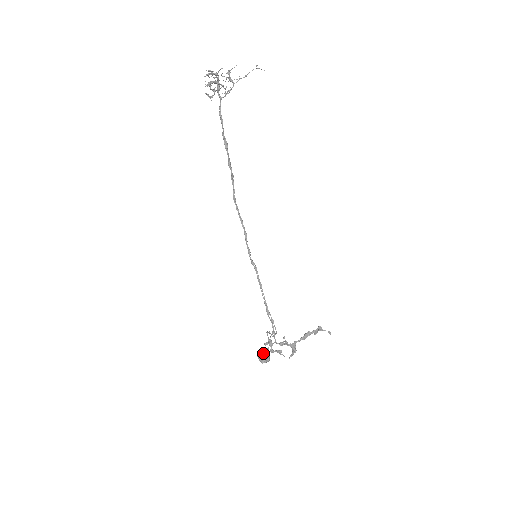
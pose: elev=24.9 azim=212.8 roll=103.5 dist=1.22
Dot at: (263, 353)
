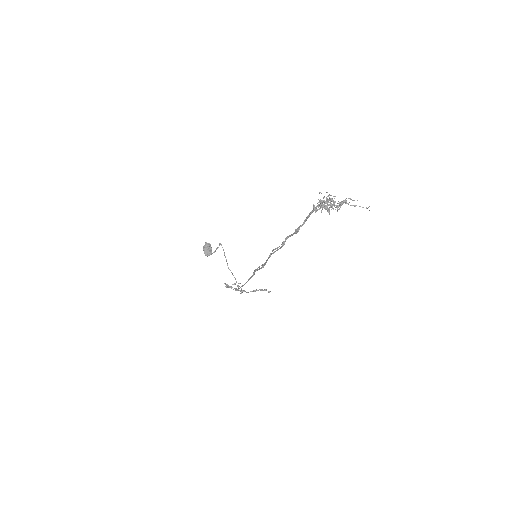
Dot at: (209, 248)
